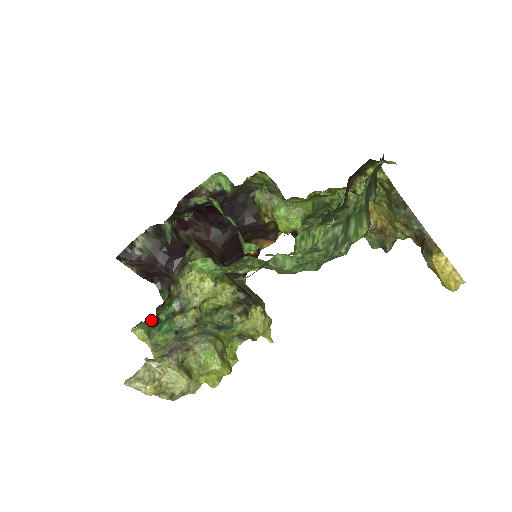
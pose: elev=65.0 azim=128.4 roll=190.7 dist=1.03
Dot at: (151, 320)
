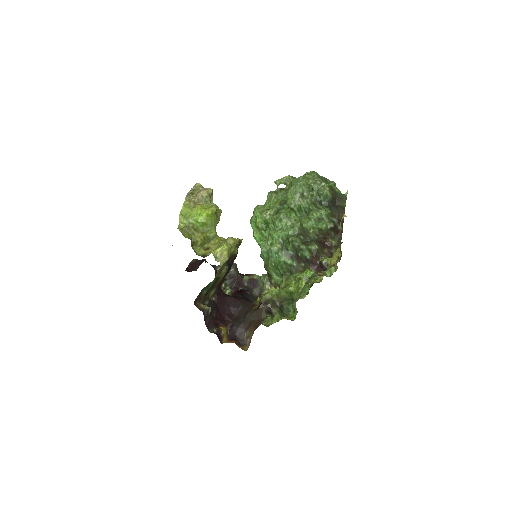
Dot at: occluded
